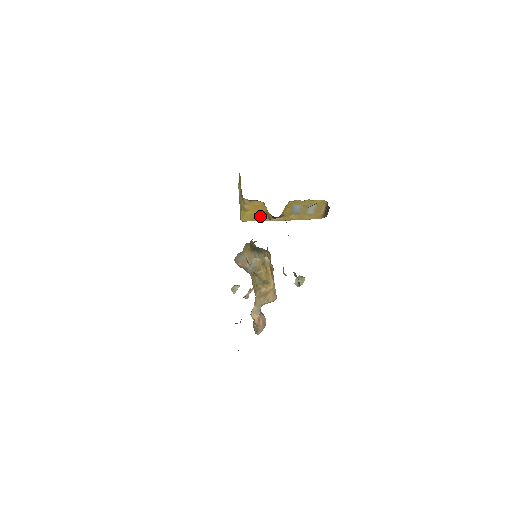
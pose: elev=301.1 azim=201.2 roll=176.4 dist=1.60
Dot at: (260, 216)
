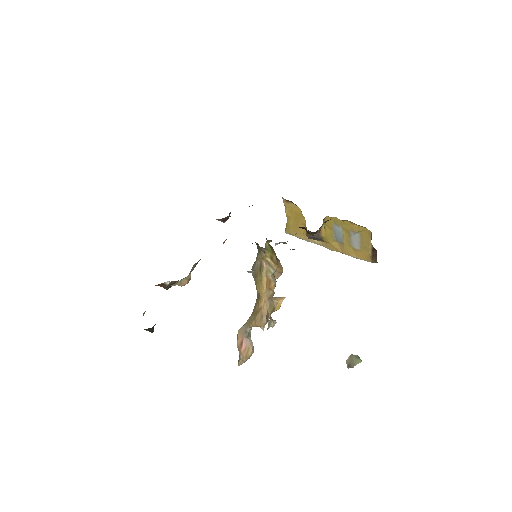
Dot at: (301, 231)
